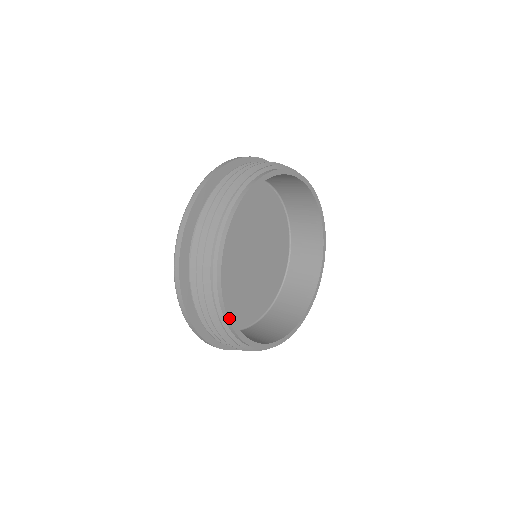
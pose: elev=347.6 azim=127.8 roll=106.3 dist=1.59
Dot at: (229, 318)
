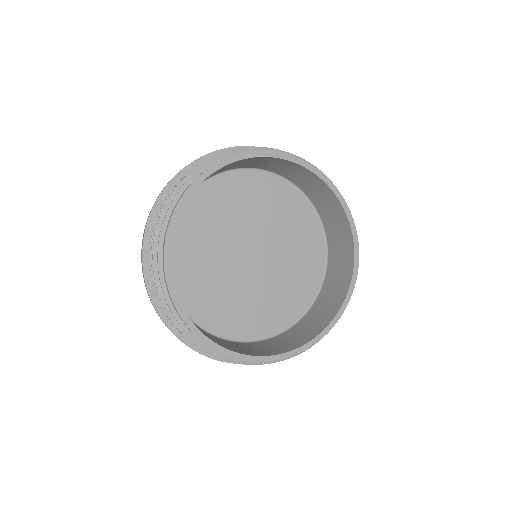
Dot at: (169, 228)
